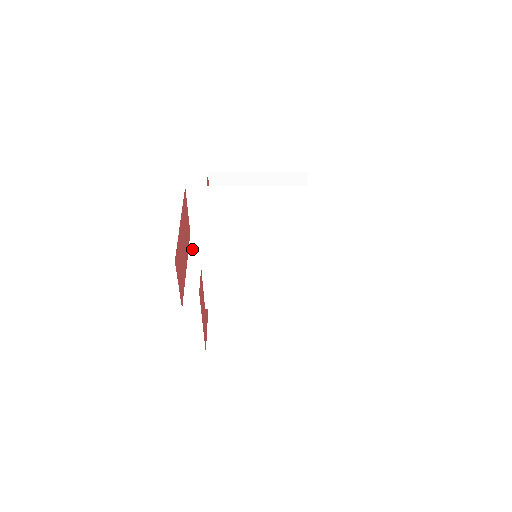
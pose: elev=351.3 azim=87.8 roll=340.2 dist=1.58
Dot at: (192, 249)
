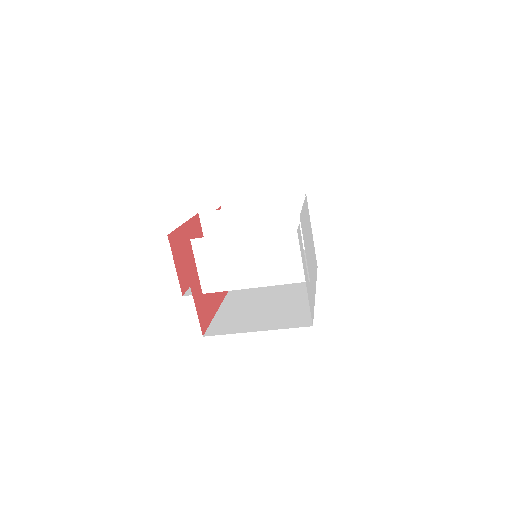
Dot at: occluded
